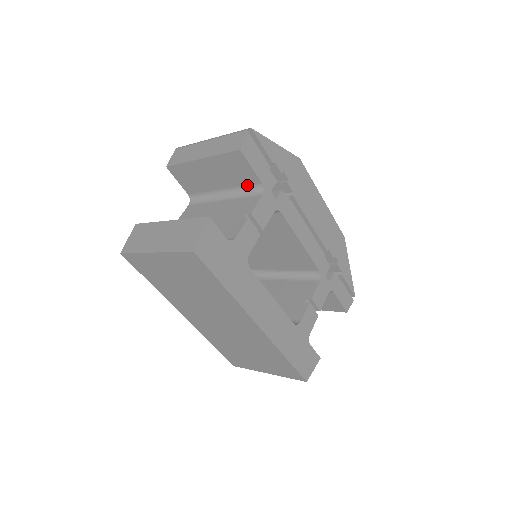
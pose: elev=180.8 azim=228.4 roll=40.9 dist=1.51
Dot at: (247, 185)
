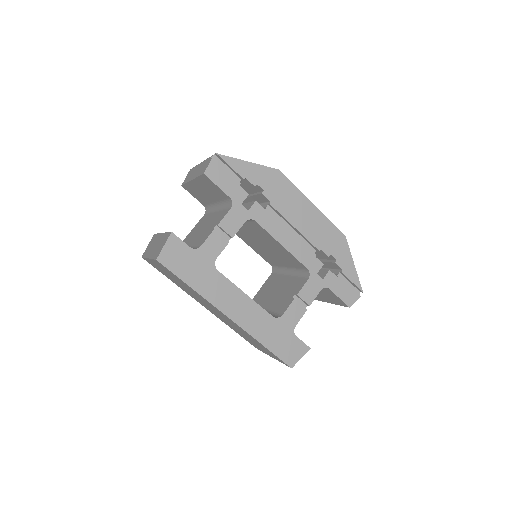
Dot at: (225, 199)
